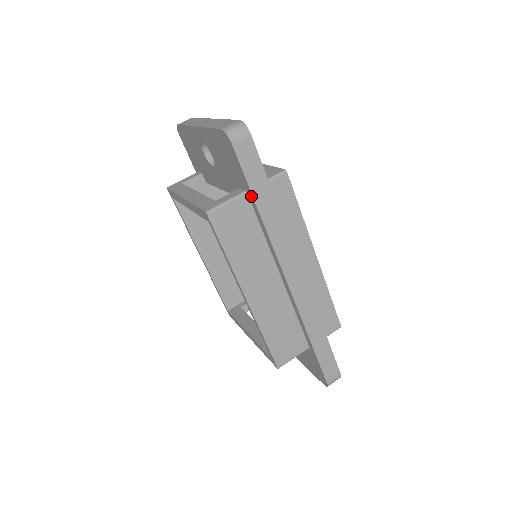
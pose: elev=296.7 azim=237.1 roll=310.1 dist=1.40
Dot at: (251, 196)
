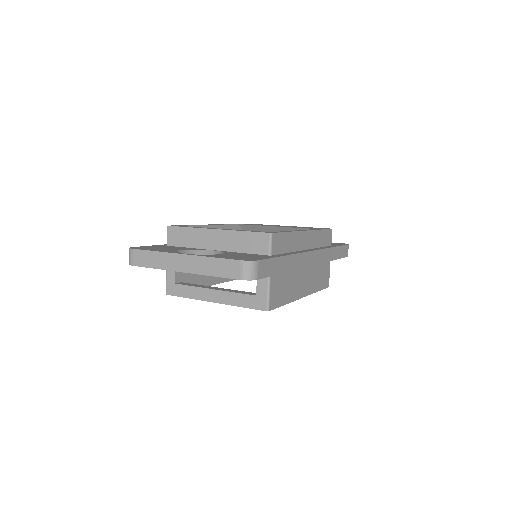
Dot at: occluded
